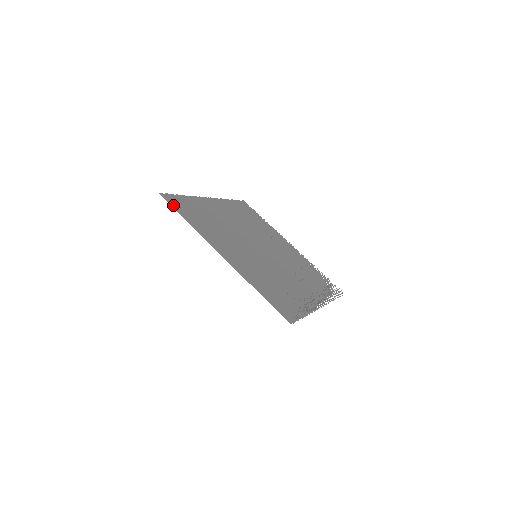
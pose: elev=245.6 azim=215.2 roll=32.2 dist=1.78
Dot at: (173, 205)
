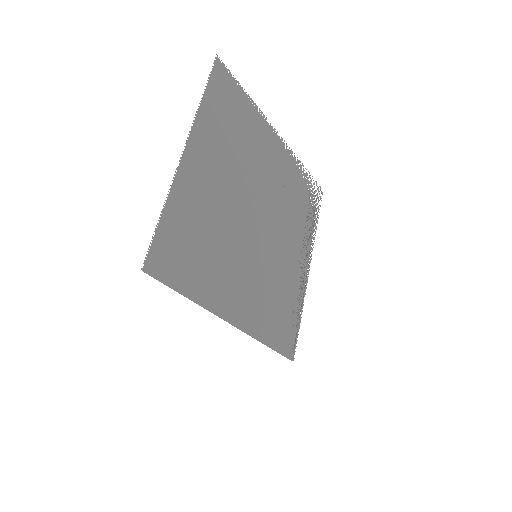
Dot at: (165, 278)
